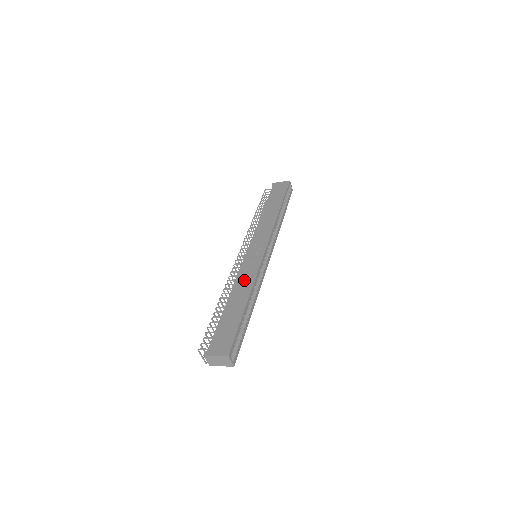
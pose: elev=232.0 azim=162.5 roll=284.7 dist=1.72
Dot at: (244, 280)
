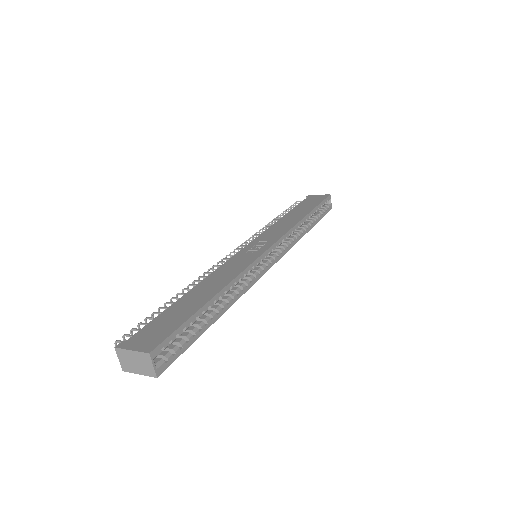
Dot at: (225, 272)
